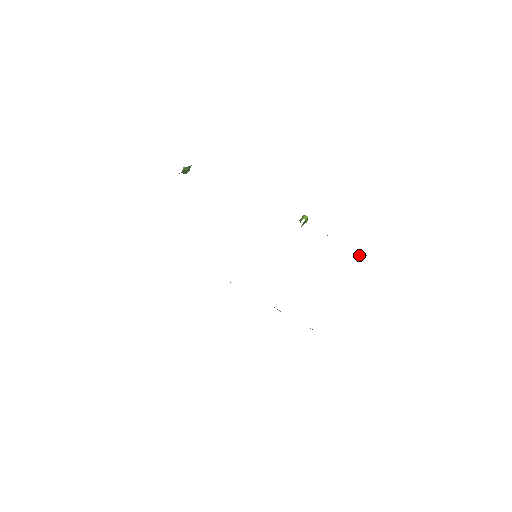
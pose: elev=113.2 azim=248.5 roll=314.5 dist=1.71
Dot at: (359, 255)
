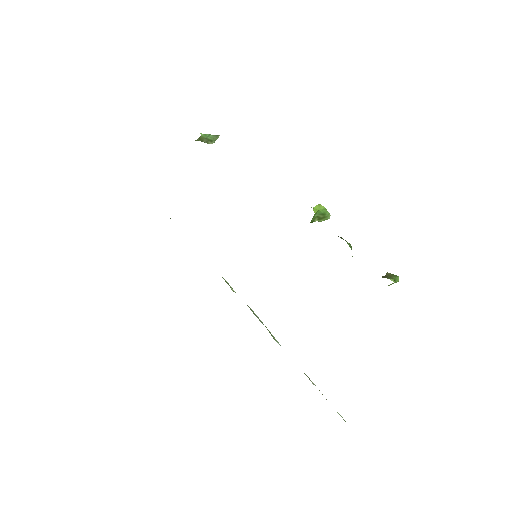
Dot at: occluded
